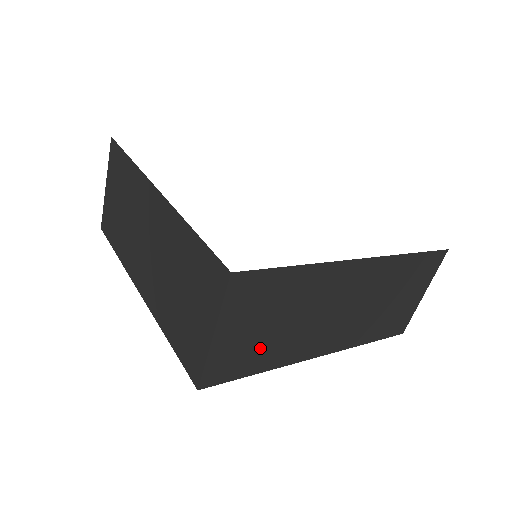
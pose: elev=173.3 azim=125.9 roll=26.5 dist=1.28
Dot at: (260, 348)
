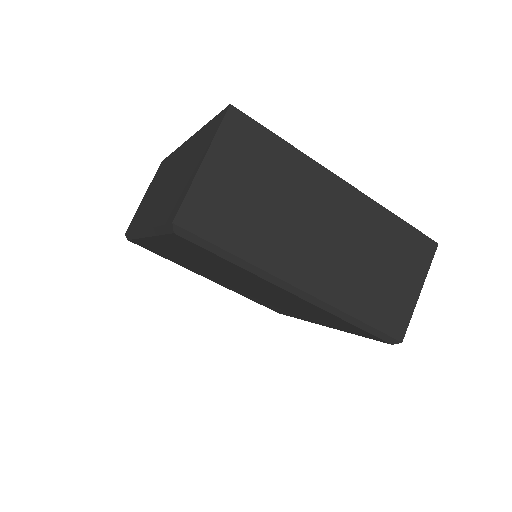
Dot at: (242, 218)
